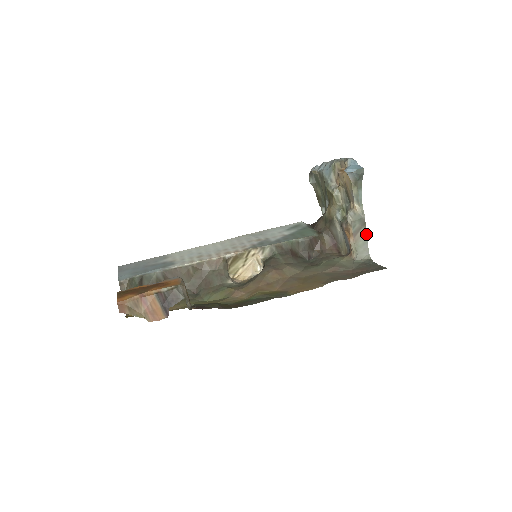
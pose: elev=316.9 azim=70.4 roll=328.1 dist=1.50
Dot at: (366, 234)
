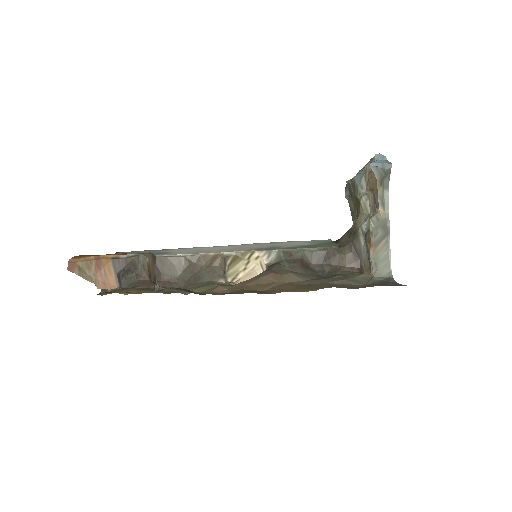
Dot at: occluded
